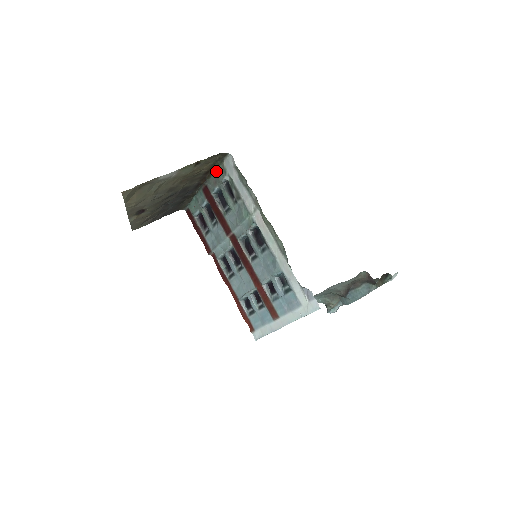
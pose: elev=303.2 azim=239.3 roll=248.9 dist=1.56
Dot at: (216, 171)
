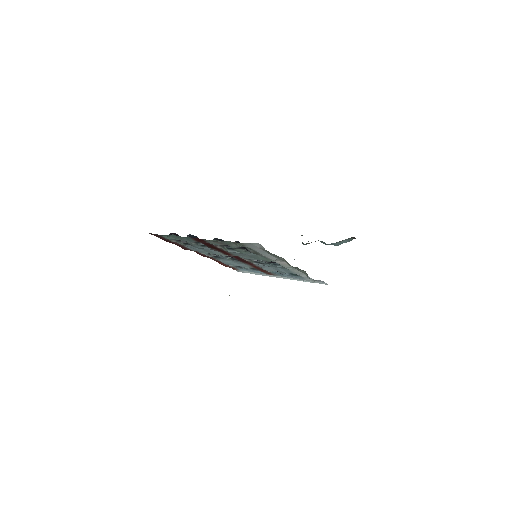
Dot at: (225, 241)
